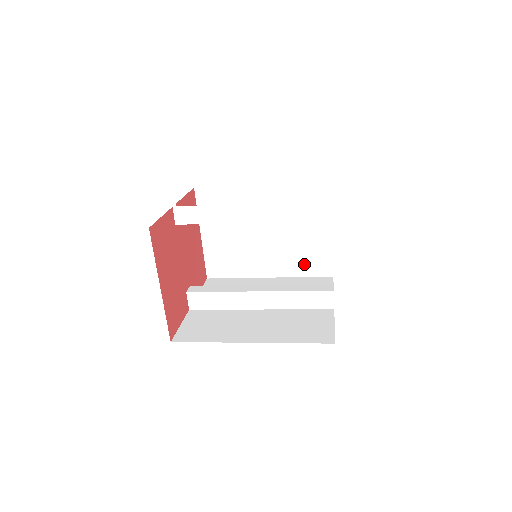
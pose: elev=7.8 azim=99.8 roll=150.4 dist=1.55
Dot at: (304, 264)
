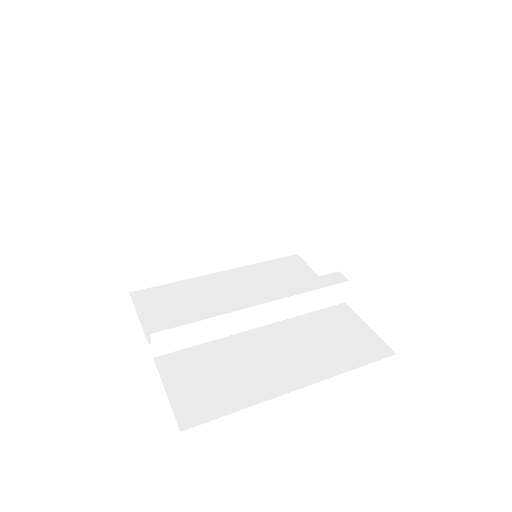
Dot at: (265, 245)
